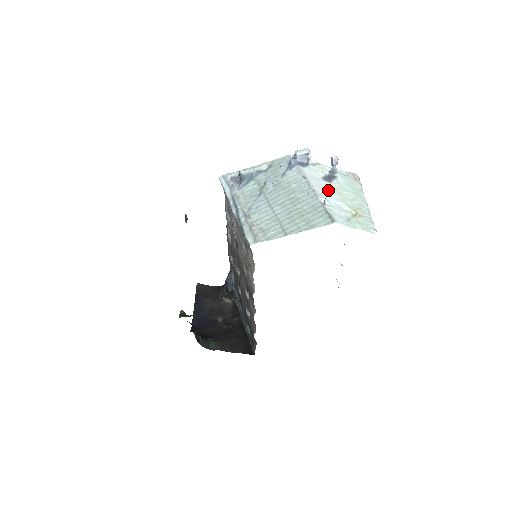
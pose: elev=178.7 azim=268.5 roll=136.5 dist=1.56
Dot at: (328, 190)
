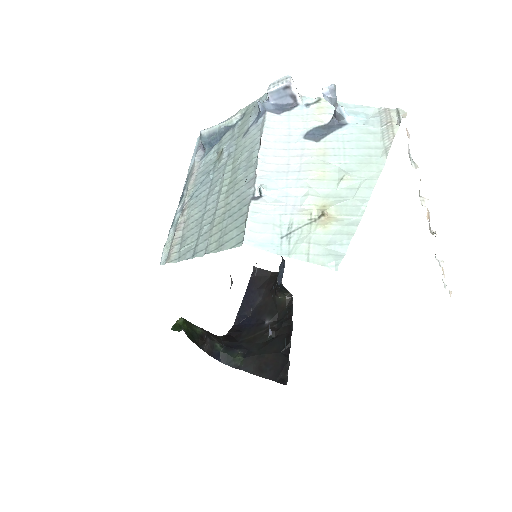
Dot at: (296, 161)
